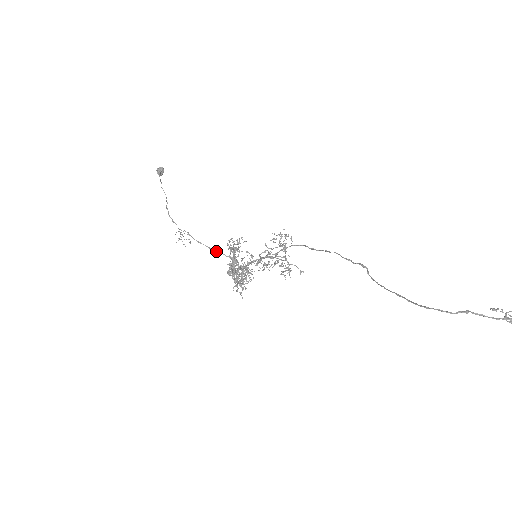
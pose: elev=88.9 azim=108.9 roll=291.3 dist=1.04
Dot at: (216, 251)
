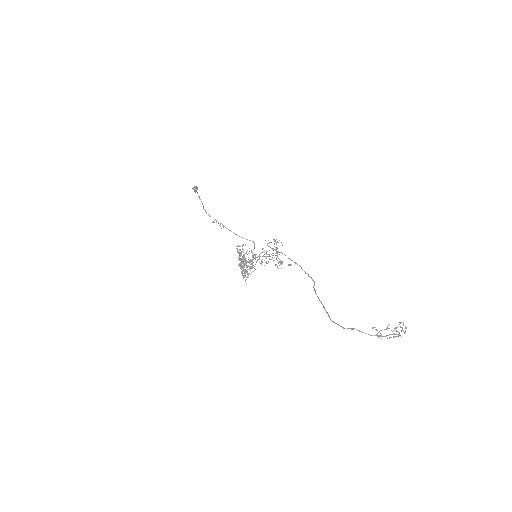
Dot at: occluded
